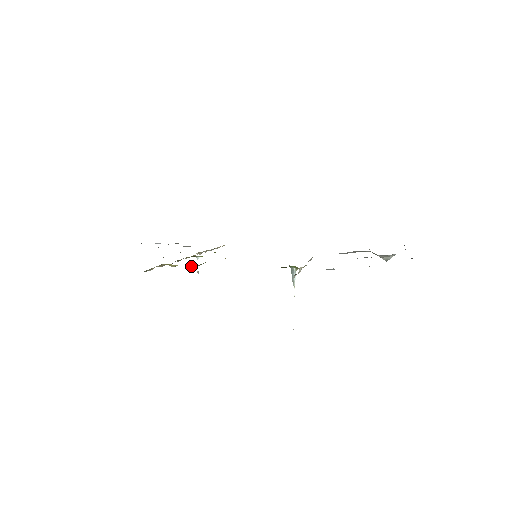
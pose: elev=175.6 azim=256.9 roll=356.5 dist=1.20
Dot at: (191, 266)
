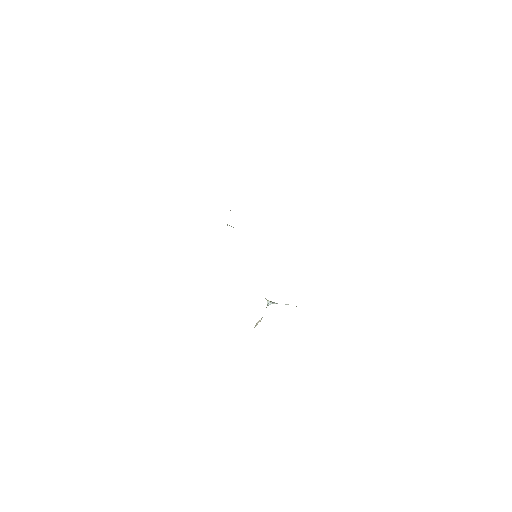
Dot at: occluded
